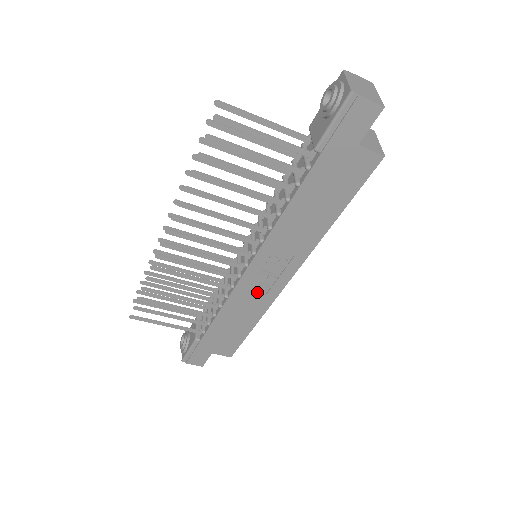
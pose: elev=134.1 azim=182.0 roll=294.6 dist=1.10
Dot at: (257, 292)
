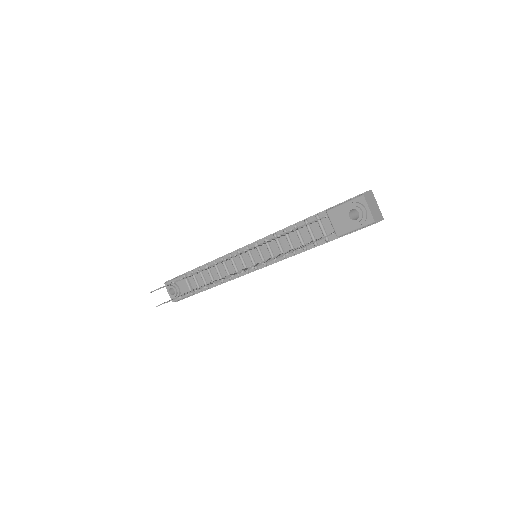
Dot at: occluded
